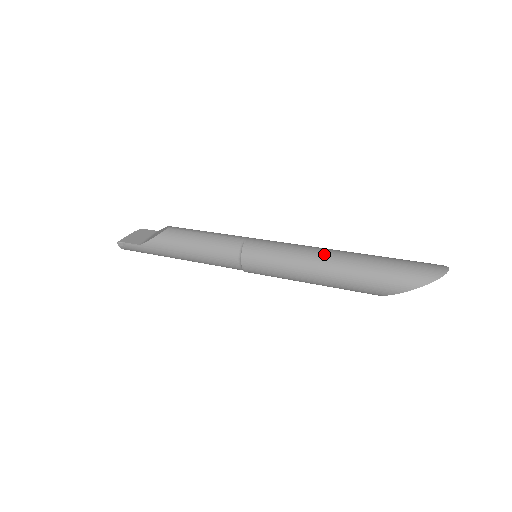
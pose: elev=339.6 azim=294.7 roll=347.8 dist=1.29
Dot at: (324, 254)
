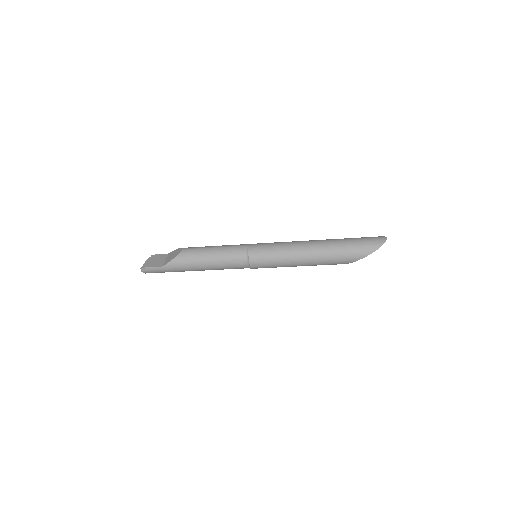
Dot at: (307, 244)
